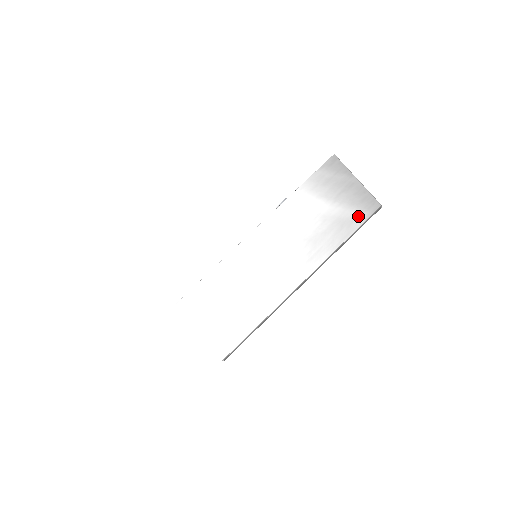
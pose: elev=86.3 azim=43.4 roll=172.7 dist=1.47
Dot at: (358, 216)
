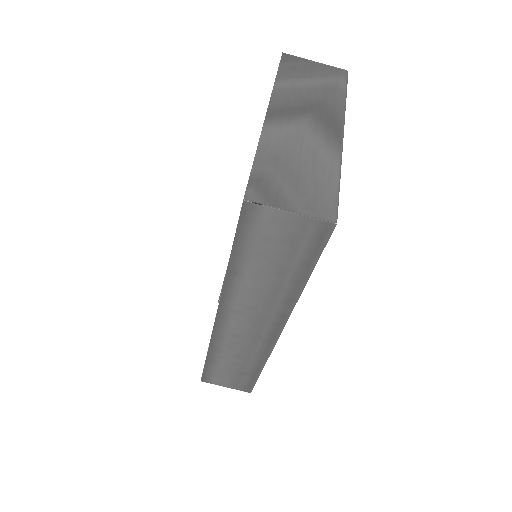
Dot at: (338, 81)
